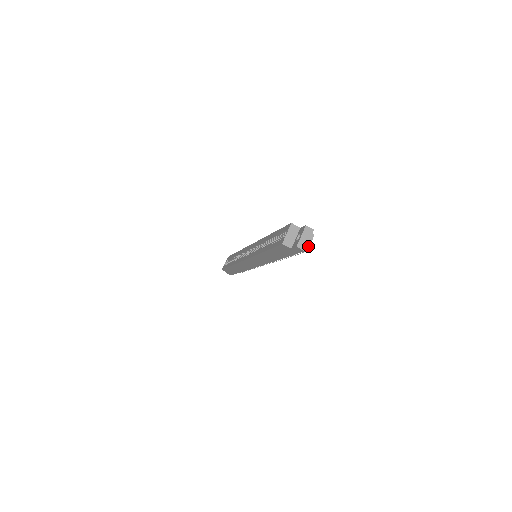
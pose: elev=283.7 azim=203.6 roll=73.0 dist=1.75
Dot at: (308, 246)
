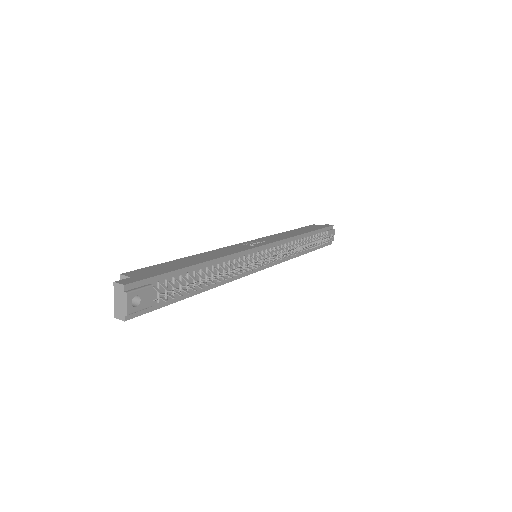
Dot at: (125, 312)
